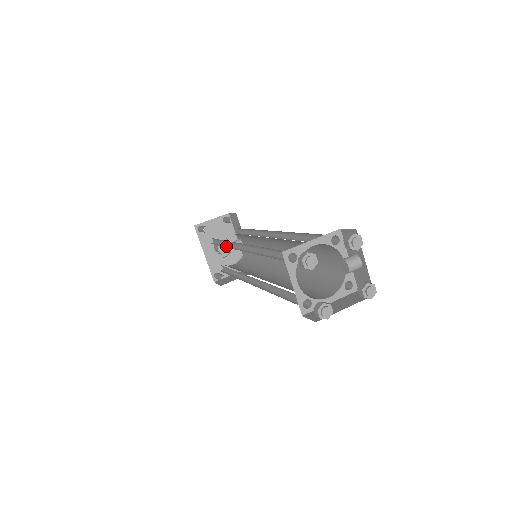
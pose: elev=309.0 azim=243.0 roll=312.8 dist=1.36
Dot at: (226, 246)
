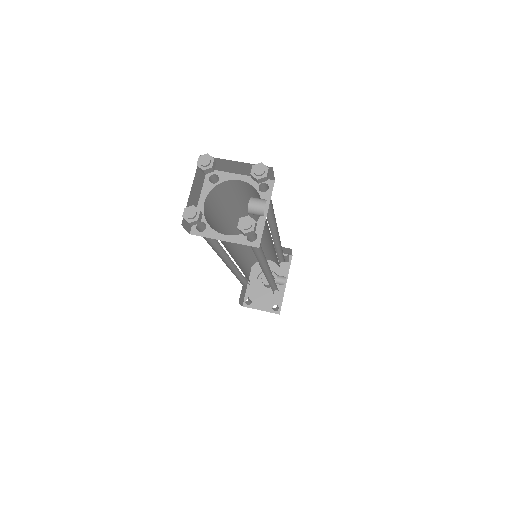
Dot at: occluded
